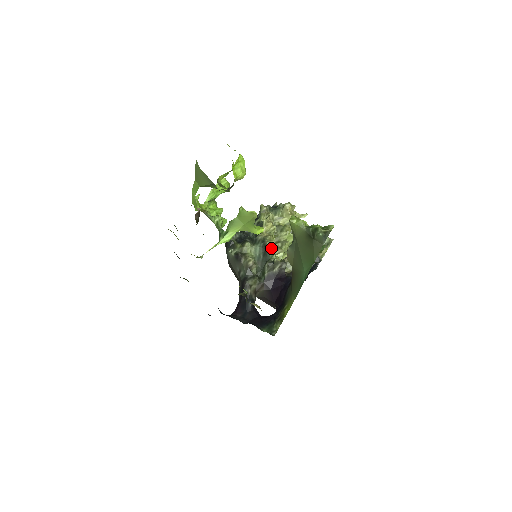
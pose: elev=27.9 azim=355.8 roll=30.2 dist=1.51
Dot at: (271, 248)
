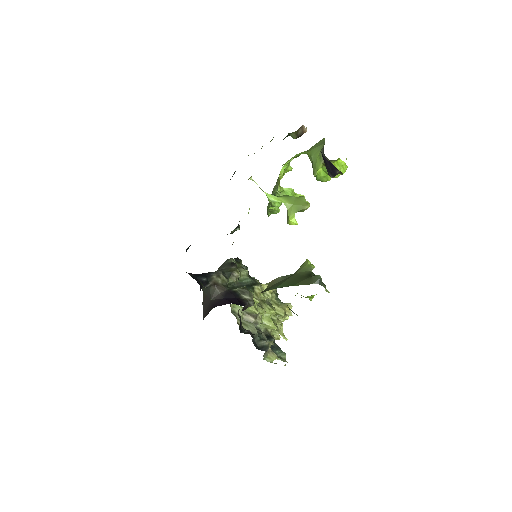
Dot at: (256, 290)
